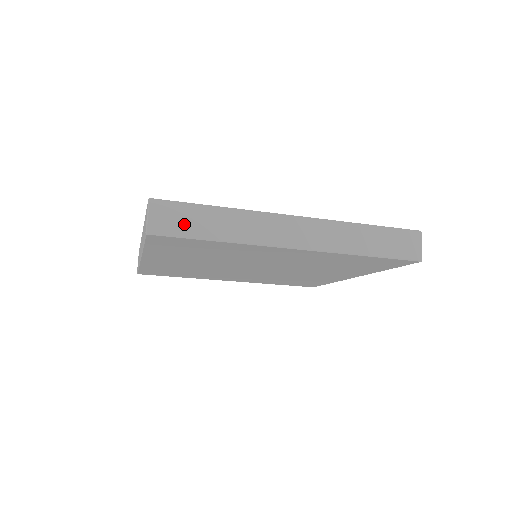
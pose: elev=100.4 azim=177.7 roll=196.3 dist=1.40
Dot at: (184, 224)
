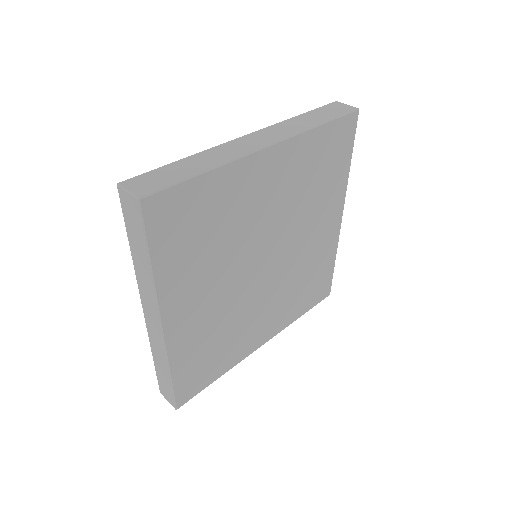
Dot at: (165, 179)
